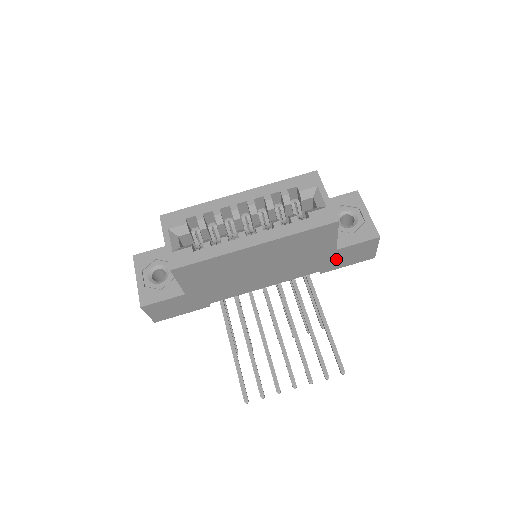
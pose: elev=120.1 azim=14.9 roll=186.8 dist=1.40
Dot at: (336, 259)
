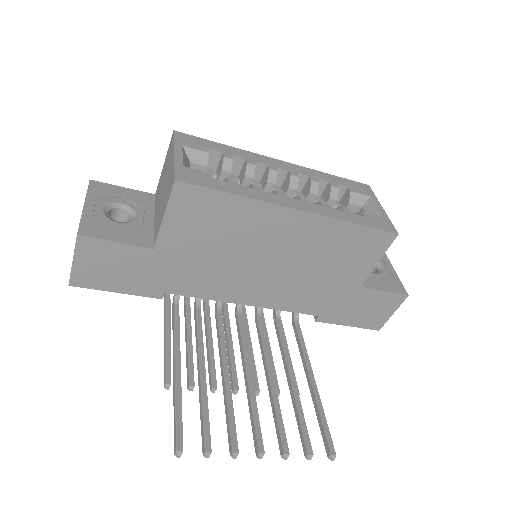
Dot at: (347, 305)
